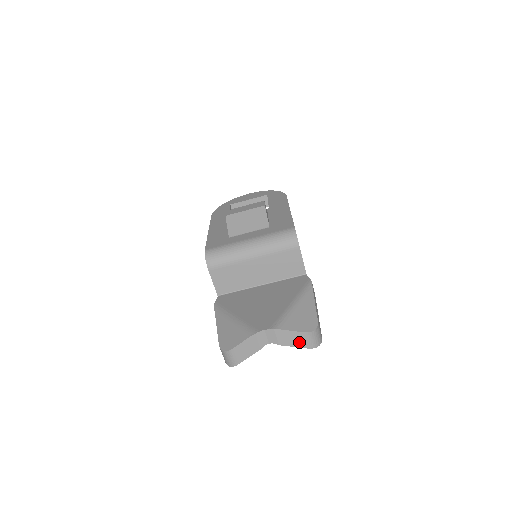
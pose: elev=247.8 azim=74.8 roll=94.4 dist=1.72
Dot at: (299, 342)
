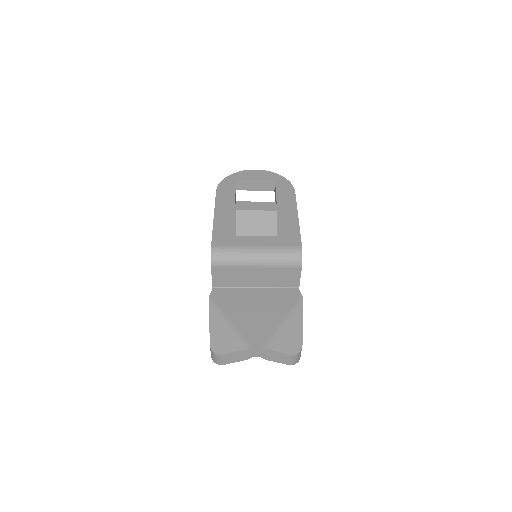
Dot at: (283, 360)
